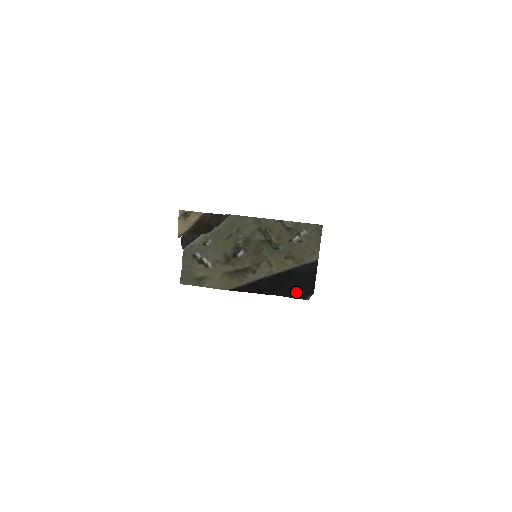
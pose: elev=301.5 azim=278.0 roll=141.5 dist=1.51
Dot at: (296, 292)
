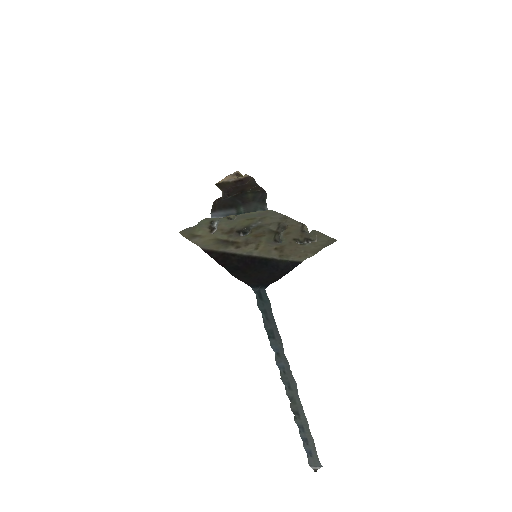
Dot at: (252, 279)
